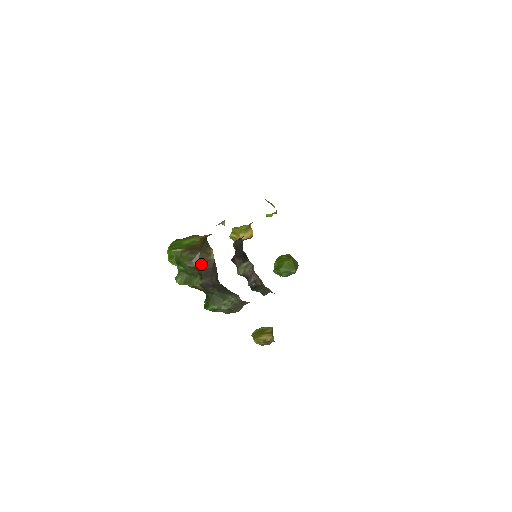
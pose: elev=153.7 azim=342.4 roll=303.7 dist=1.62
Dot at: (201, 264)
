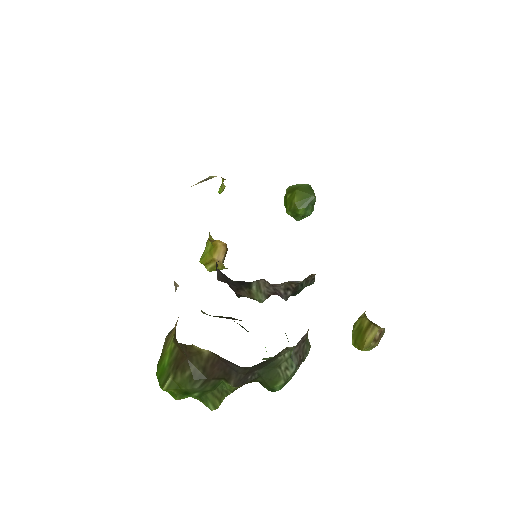
Dot at: (206, 371)
